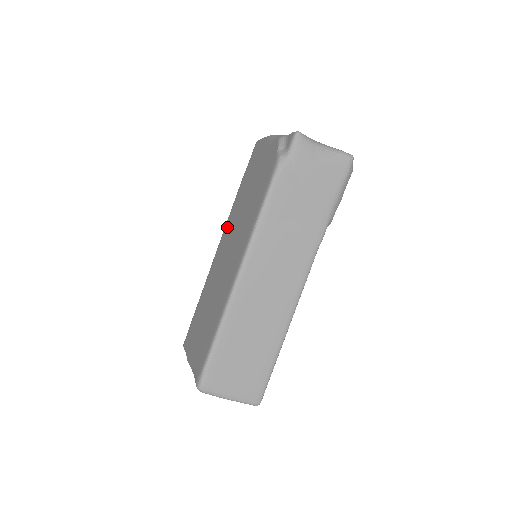
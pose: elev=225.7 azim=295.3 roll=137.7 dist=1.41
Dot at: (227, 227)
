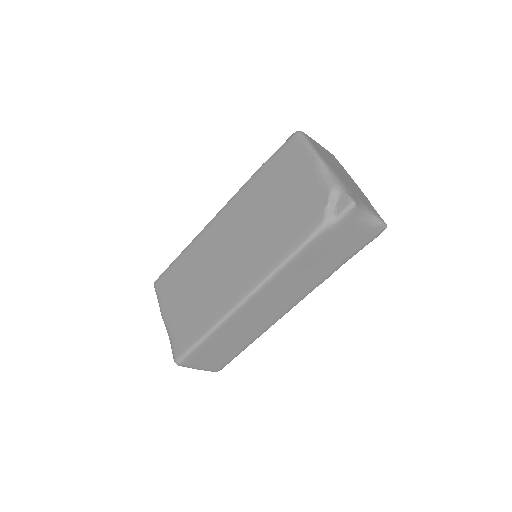
Dot at: (234, 208)
